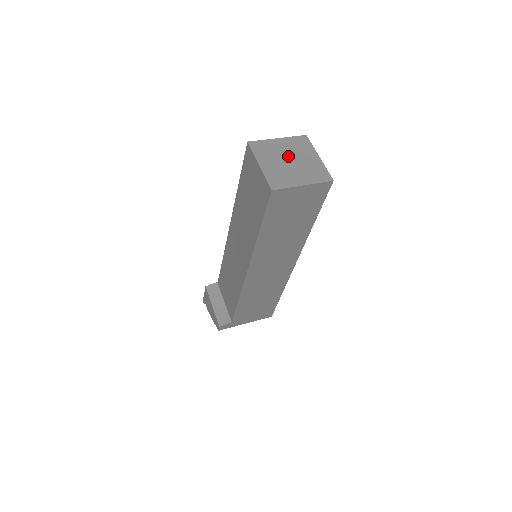
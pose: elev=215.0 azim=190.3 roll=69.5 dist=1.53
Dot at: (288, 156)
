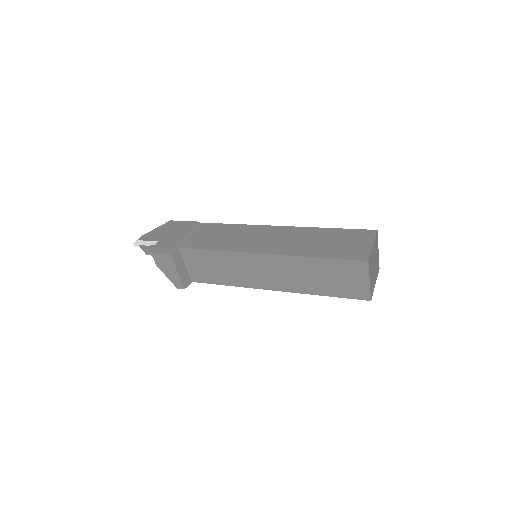
Dot at: (374, 261)
